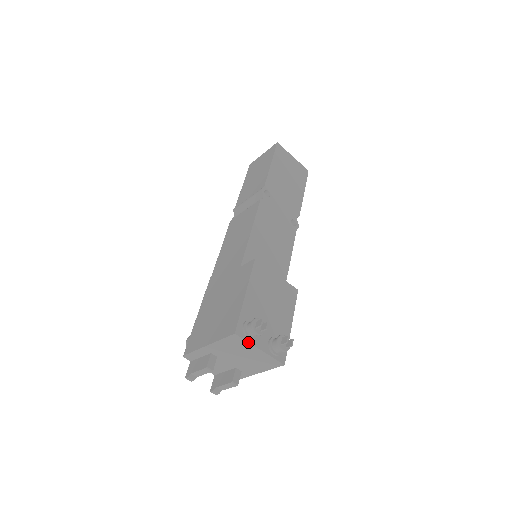
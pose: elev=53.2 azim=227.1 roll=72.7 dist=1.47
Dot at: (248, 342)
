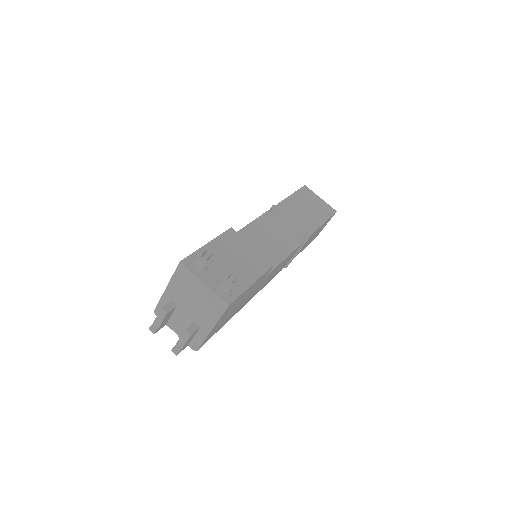
Dot at: (193, 273)
